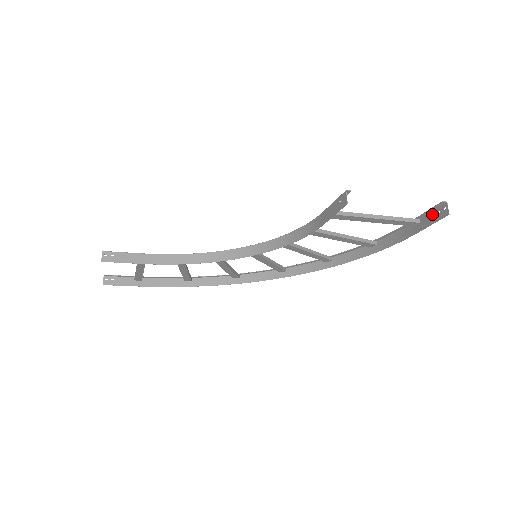
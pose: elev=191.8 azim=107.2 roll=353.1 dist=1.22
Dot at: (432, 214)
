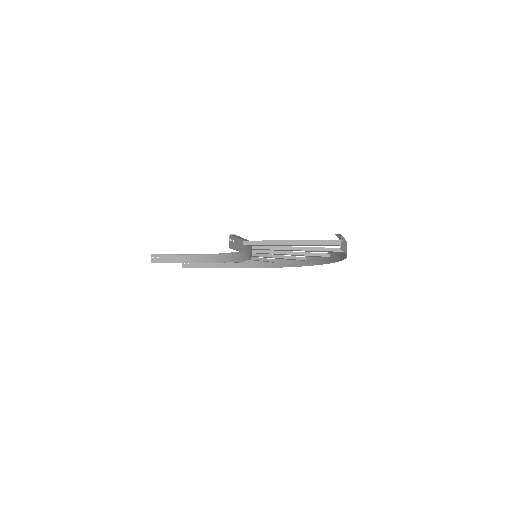
Dot at: (343, 240)
